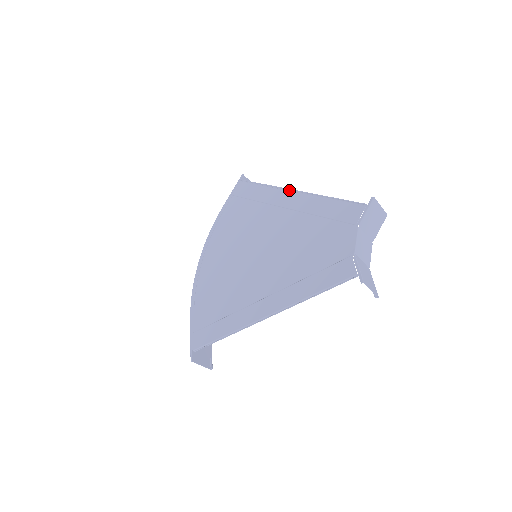
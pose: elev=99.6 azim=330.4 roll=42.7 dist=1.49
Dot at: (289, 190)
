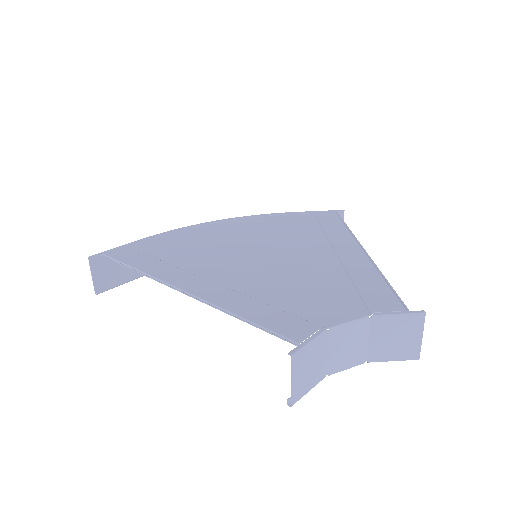
Dot at: (359, 244)
